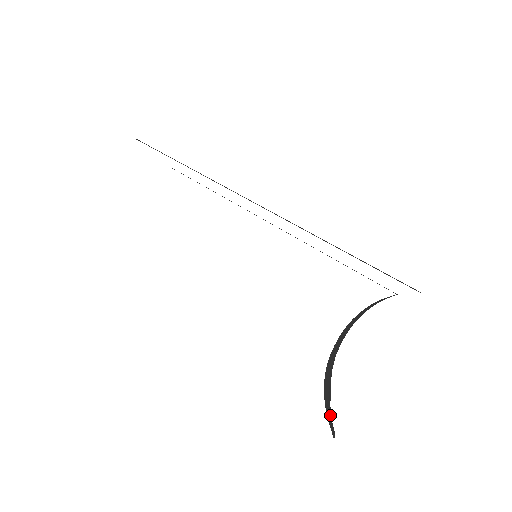
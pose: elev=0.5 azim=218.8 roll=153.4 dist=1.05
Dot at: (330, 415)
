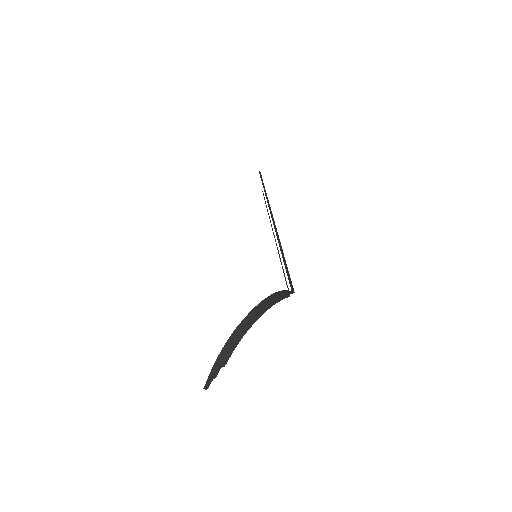
Dot at: (214, 374)
